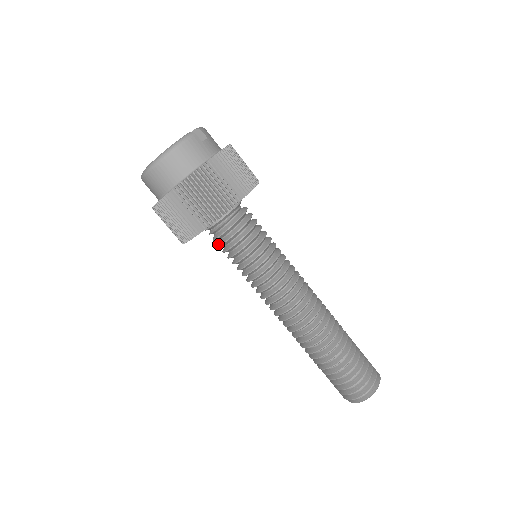
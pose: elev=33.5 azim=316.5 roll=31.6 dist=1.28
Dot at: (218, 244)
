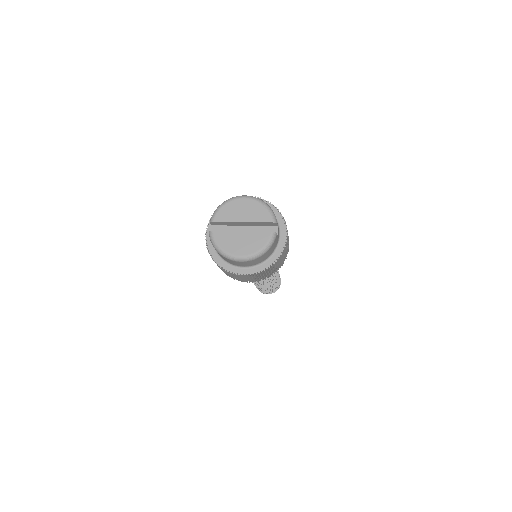
Dot at: occluded
